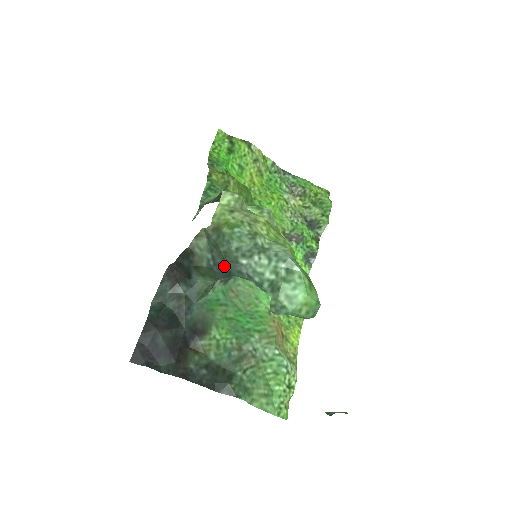
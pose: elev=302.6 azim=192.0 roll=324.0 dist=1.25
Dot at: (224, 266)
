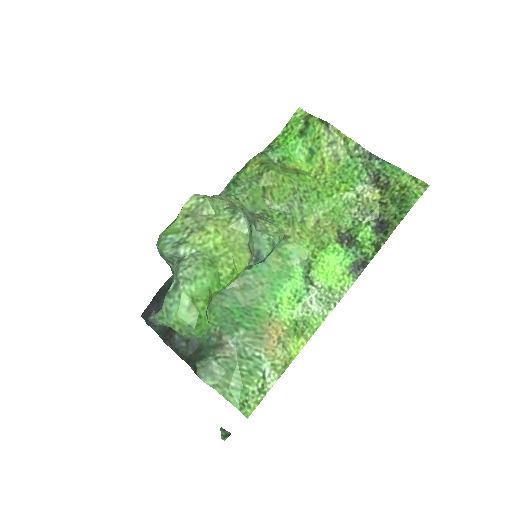
Dot at: occluded
